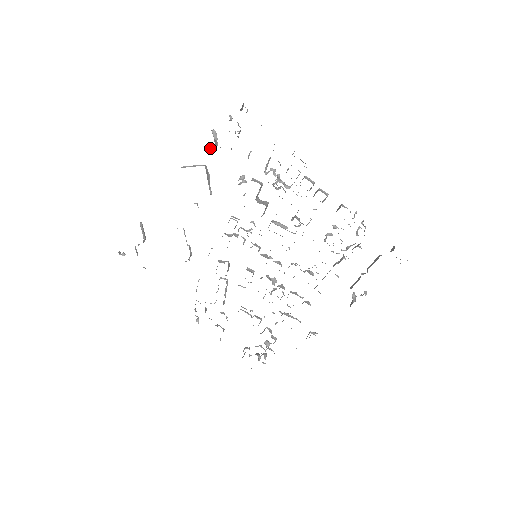
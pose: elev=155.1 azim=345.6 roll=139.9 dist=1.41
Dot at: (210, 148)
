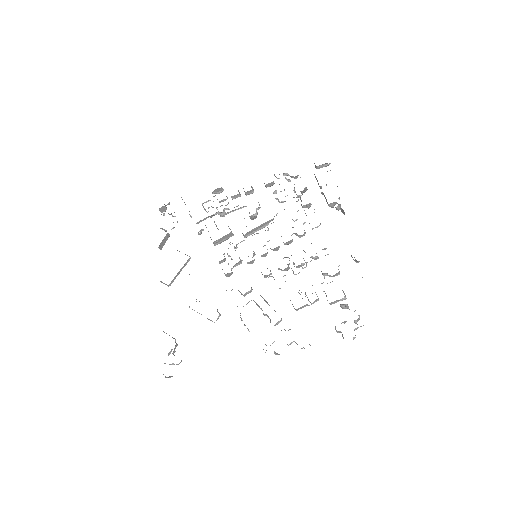
Dot at: (166, 236)
